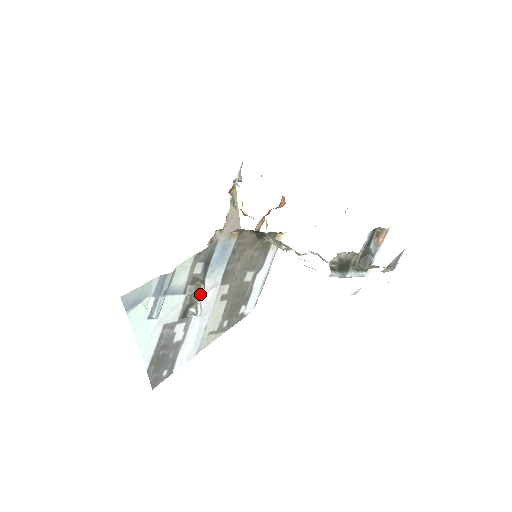
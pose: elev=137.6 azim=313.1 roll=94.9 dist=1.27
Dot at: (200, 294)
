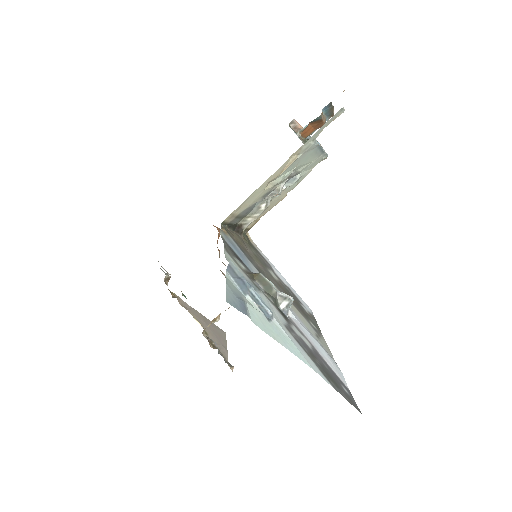
Dot at: (269, 282)
